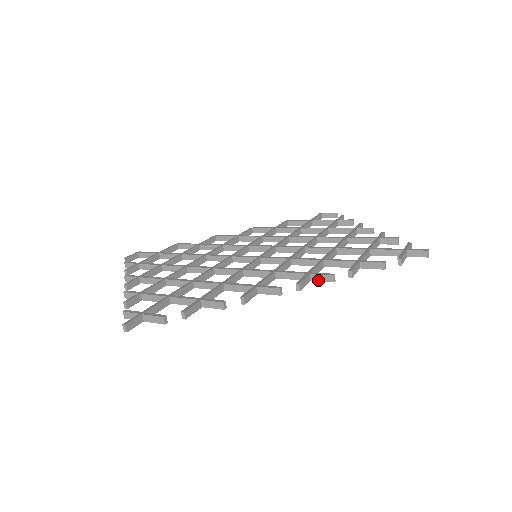
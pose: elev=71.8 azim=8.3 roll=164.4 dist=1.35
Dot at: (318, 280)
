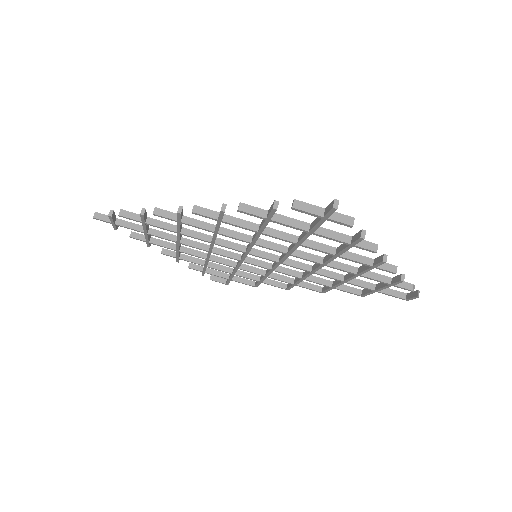
Dot at: (219, 215)
